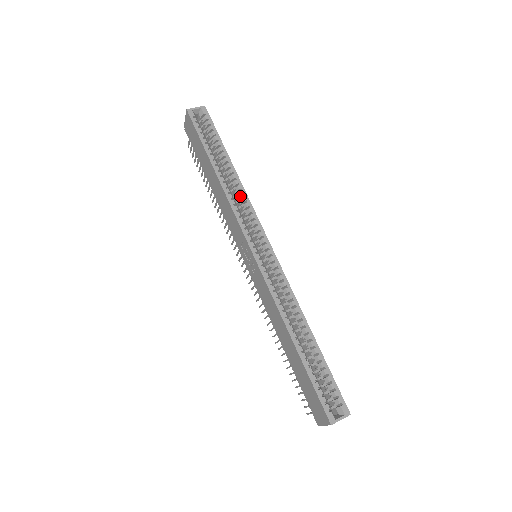
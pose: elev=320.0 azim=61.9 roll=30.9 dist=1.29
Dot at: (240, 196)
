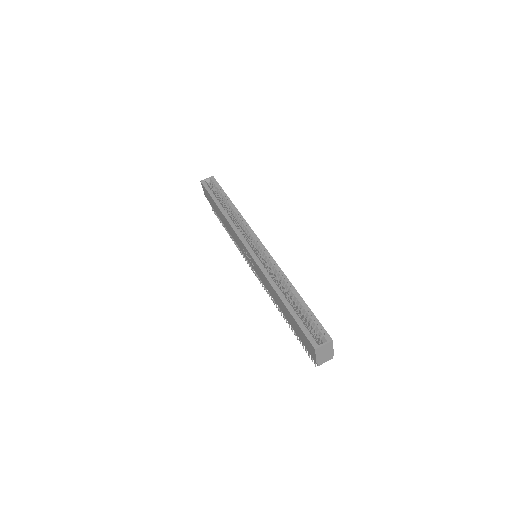
Dot at: (238, 219)
